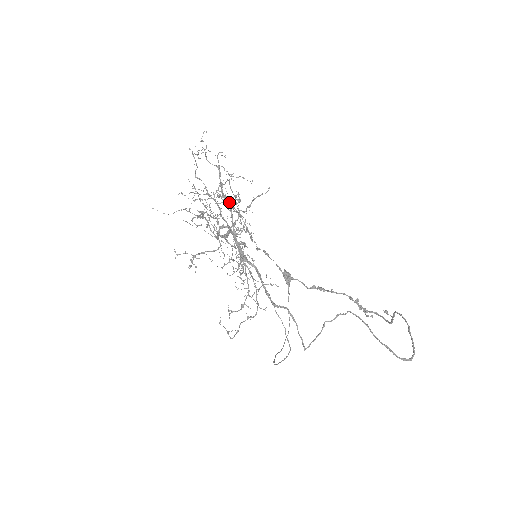
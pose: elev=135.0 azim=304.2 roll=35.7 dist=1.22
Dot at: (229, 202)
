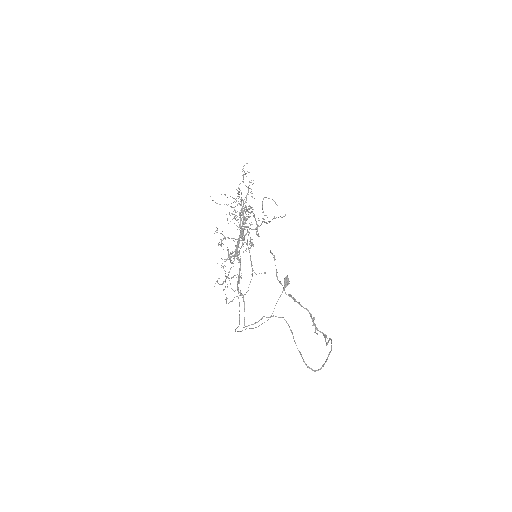
Dot at: (253, 213)
